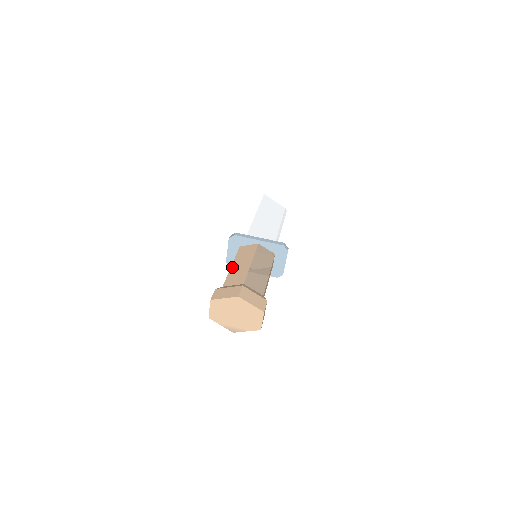
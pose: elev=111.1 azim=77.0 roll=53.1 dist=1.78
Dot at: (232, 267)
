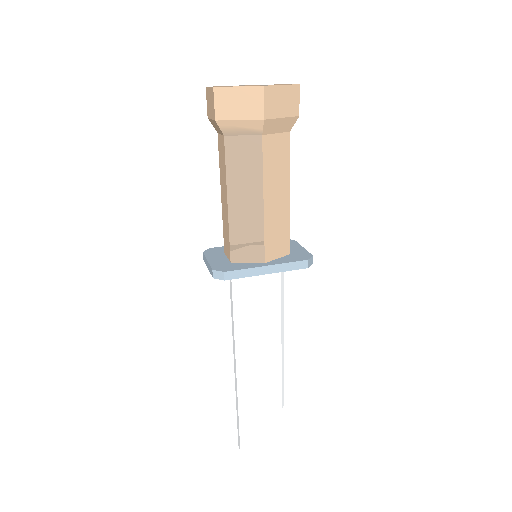
Dot at: occluded
